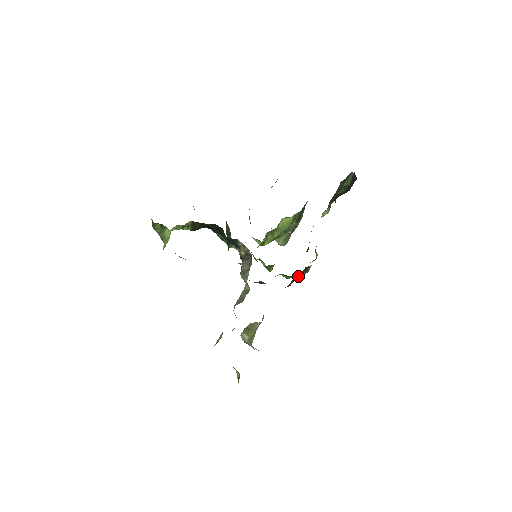
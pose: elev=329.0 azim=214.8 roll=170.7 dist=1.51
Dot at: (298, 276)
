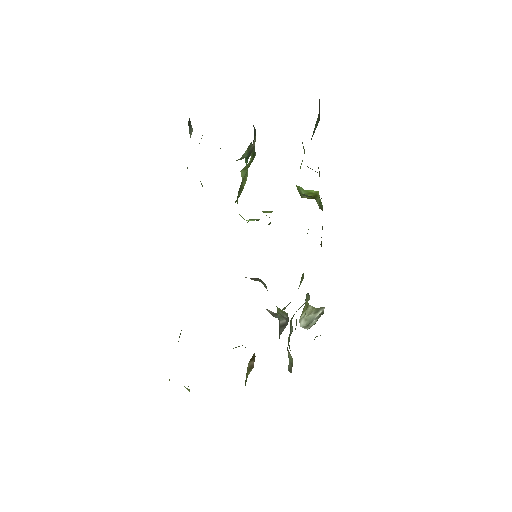
Dot at: occluded
